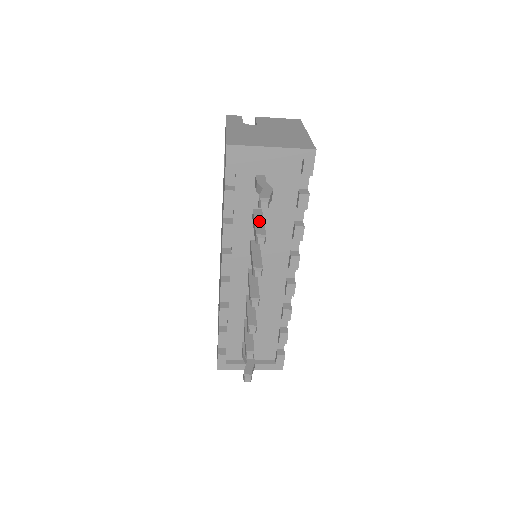
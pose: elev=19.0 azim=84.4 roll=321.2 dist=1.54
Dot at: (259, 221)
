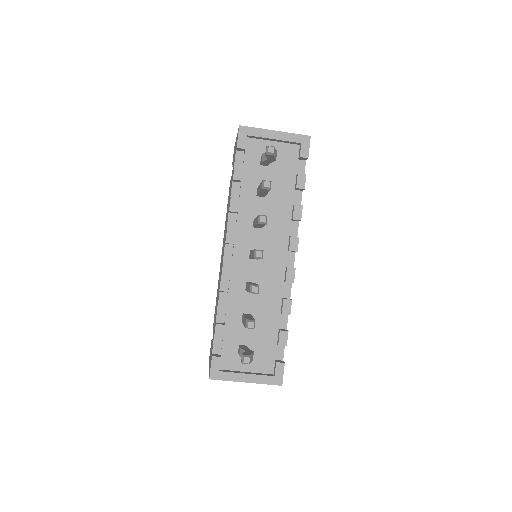
Dot at: occluded
